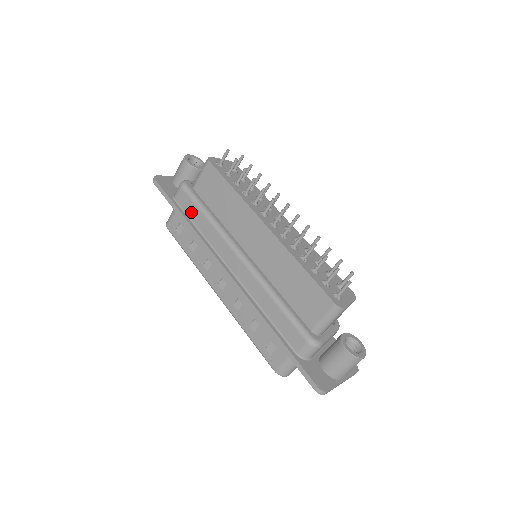
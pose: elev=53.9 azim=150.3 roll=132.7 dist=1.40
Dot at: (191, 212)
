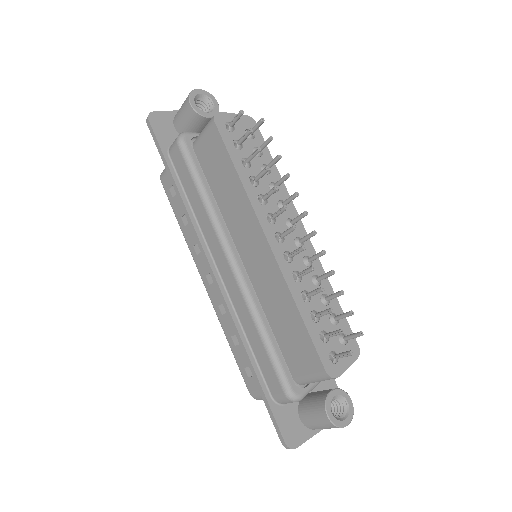
Dot at: (185, 181)
